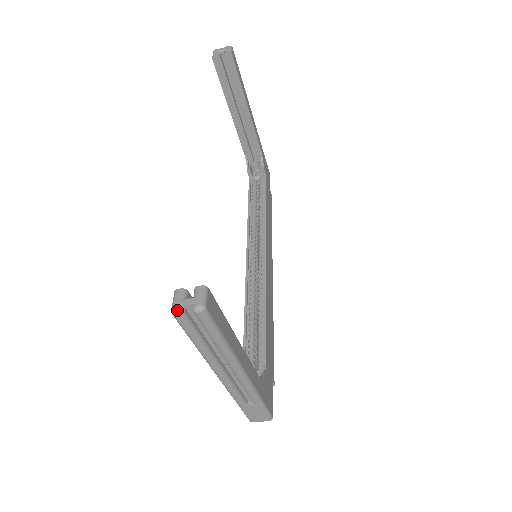
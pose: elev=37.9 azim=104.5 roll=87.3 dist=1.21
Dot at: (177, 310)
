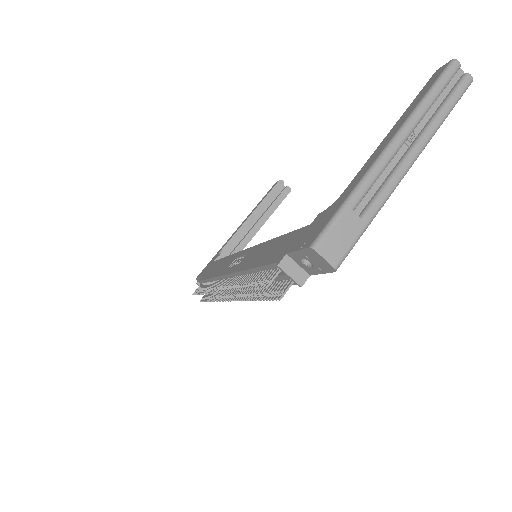
Dot at: (459, 62)
